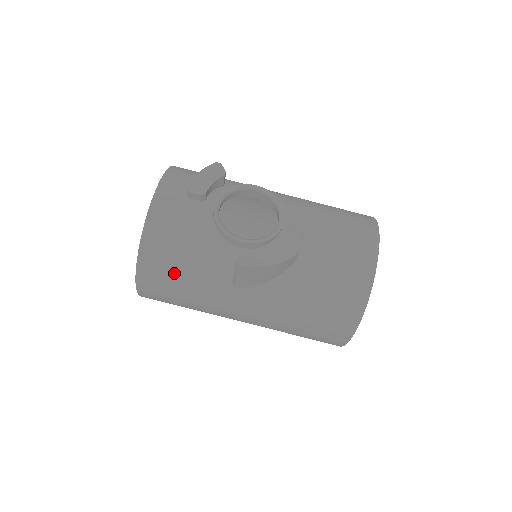
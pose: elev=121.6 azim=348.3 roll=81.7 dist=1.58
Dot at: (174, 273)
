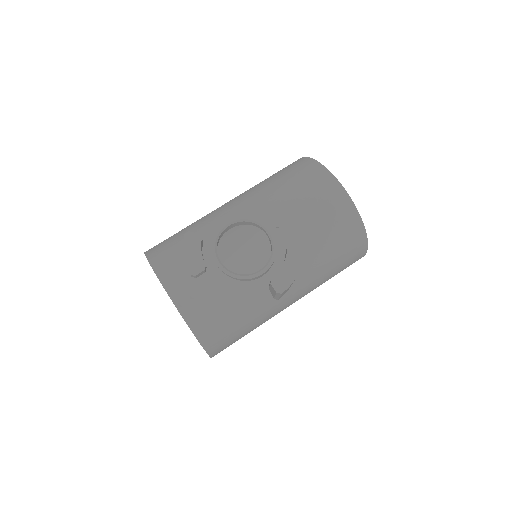
Dot at: (233, 330)
